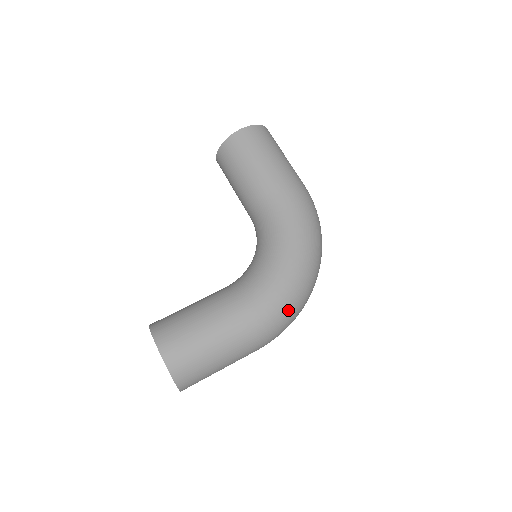
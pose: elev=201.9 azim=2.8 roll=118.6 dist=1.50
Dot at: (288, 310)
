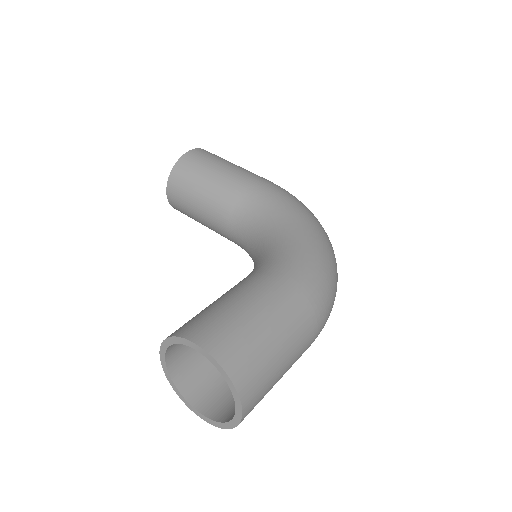
Dot at: (329, 277)
